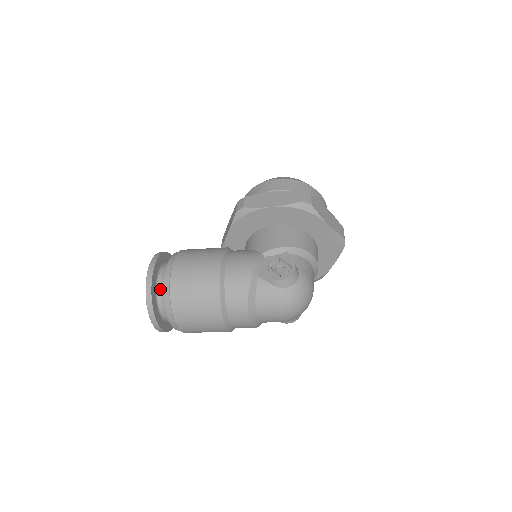
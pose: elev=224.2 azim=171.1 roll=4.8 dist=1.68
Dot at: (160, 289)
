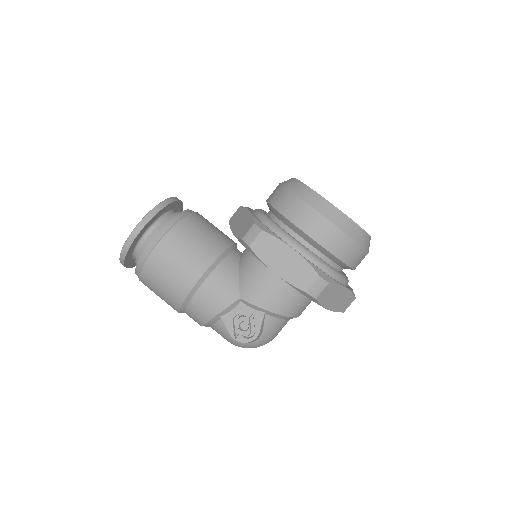
Dot at: occluded
